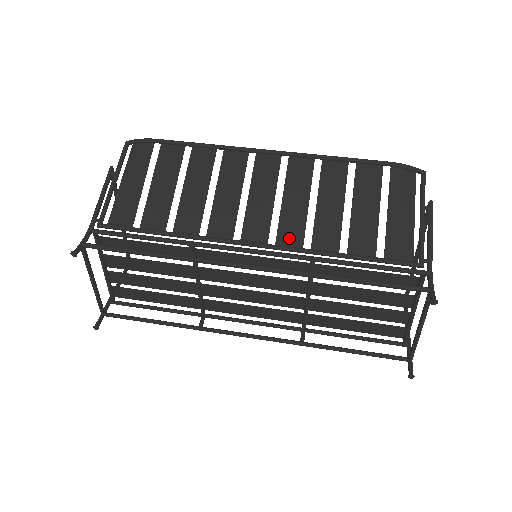
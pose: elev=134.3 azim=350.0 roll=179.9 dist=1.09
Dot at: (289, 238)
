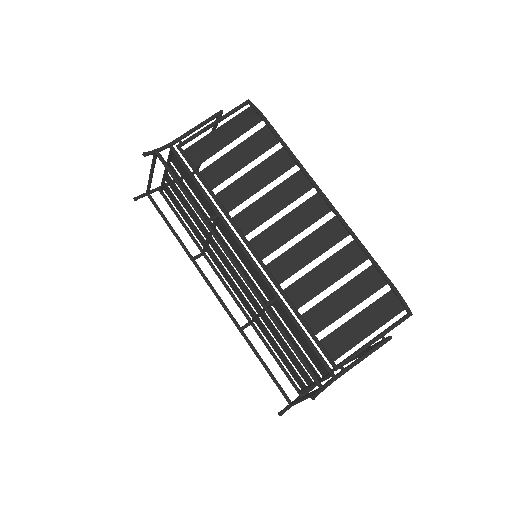
Dot at: (278, 269)
